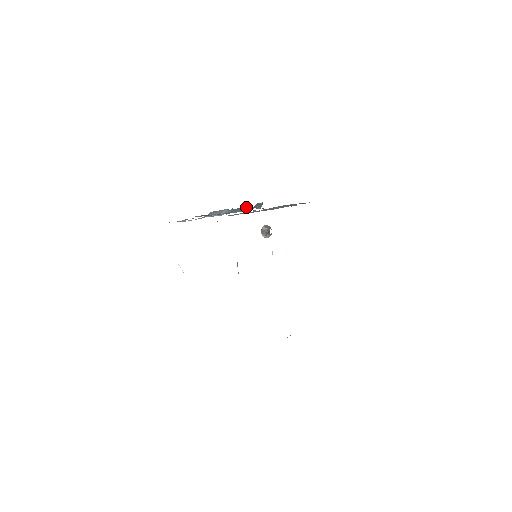
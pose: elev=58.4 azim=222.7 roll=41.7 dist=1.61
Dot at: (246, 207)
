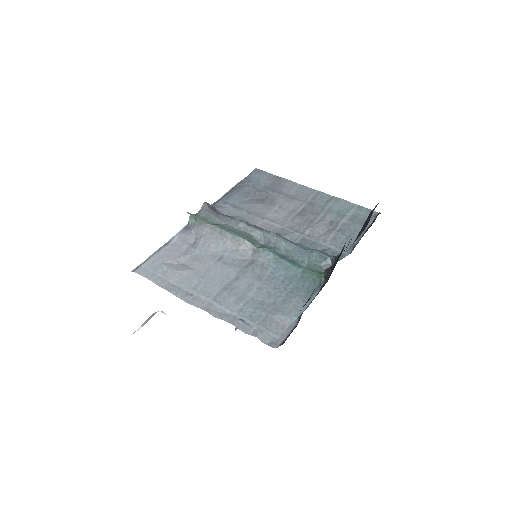
Dot at: (285, 241)
